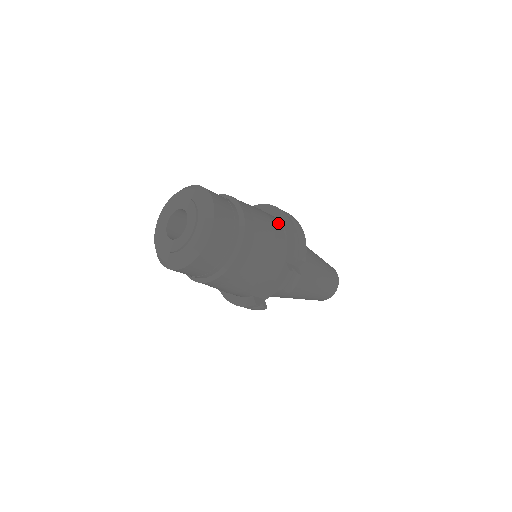
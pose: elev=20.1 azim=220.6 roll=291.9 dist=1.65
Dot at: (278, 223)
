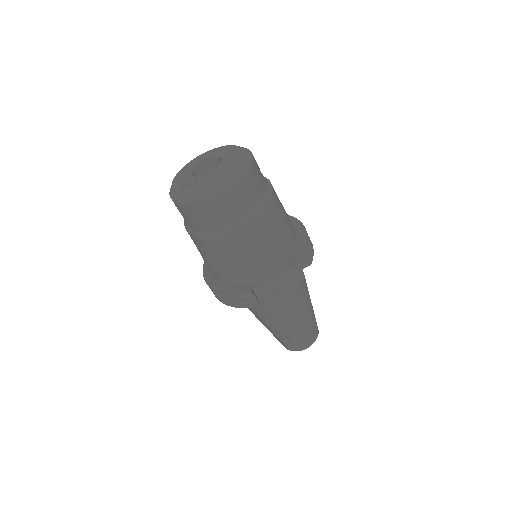
Dot at: occluded
